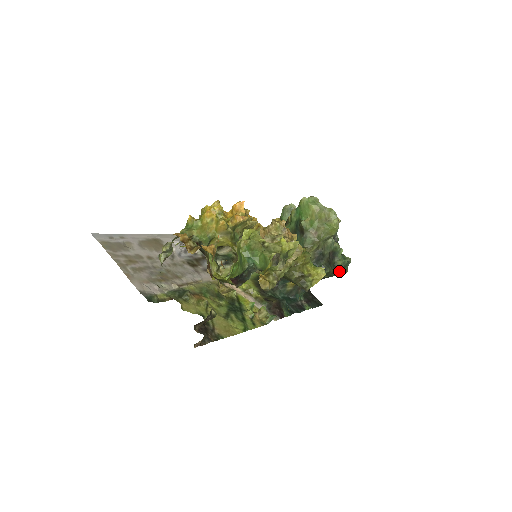
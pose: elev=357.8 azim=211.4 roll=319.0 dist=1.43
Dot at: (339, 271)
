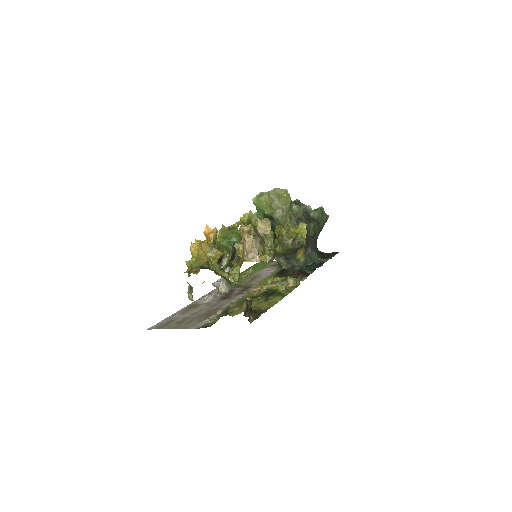
Dot at: (321, 220)
